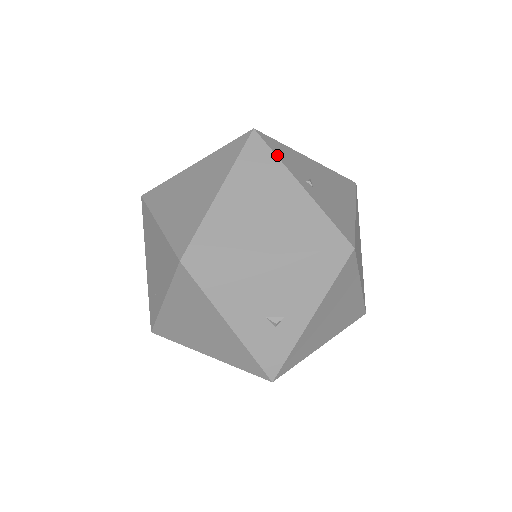
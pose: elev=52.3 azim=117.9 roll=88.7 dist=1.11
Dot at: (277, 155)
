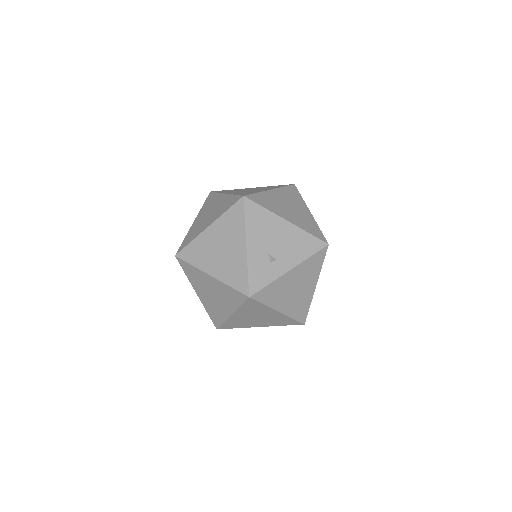
Dot at: (302, 198)
